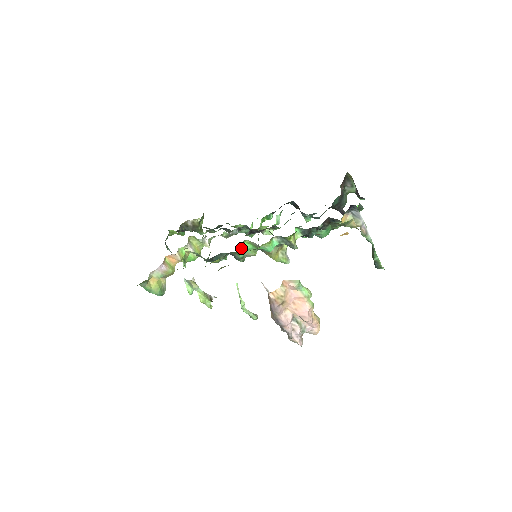
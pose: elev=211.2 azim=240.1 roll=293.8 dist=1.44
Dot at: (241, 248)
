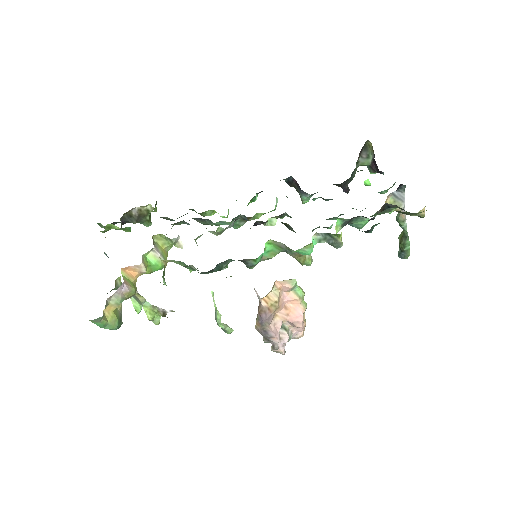
Dot at: occluded
